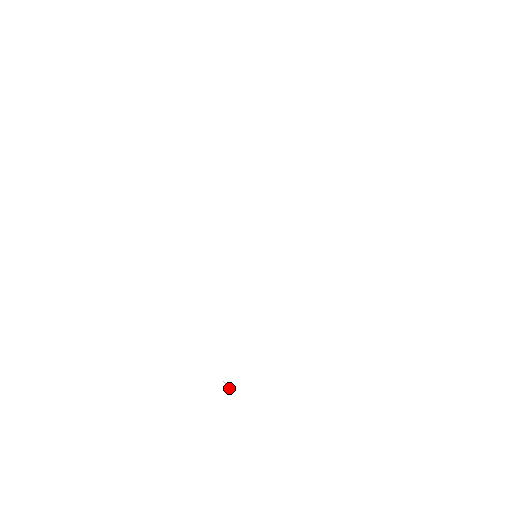
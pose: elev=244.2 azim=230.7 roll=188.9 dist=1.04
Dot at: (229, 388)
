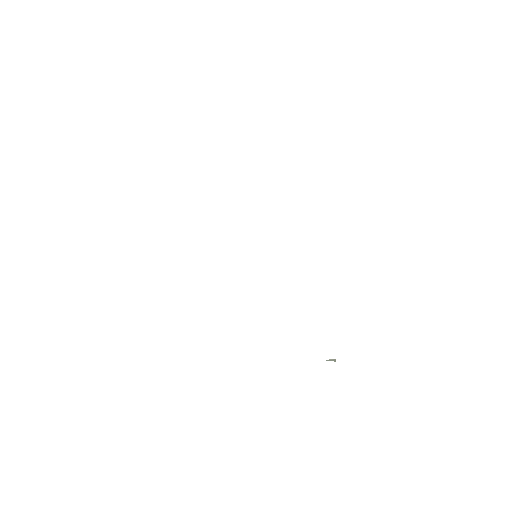
Dot at: occluded
